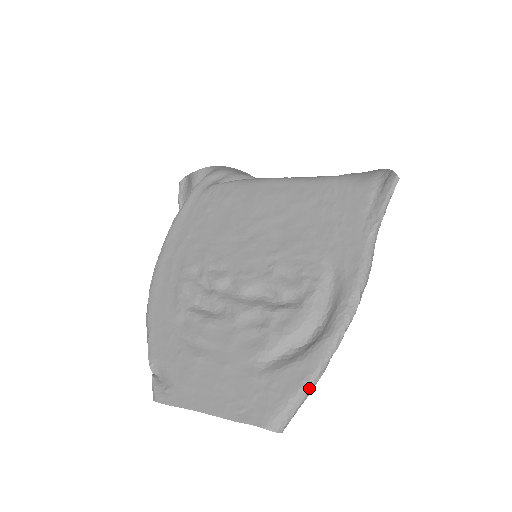
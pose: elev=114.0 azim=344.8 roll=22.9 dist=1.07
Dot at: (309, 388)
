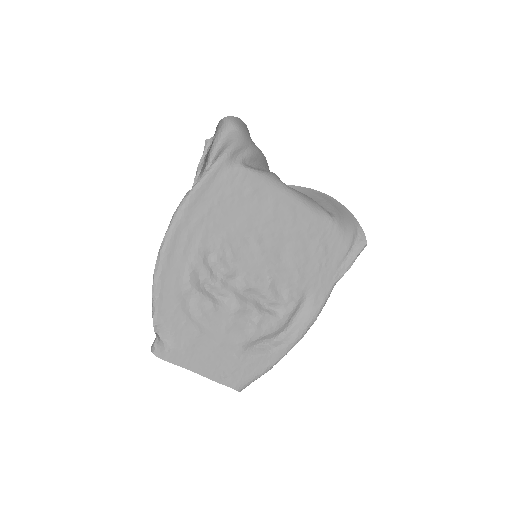
Dot at: occluded
